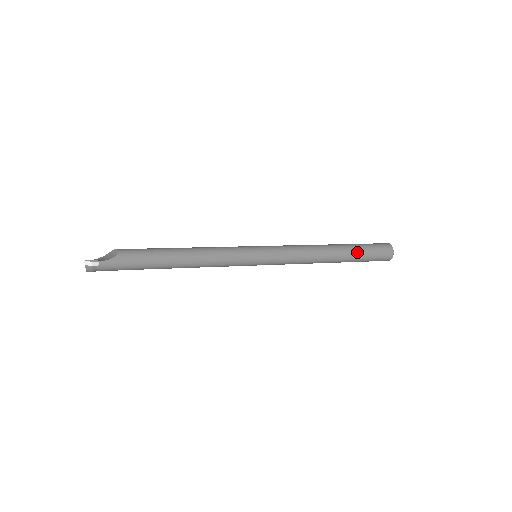
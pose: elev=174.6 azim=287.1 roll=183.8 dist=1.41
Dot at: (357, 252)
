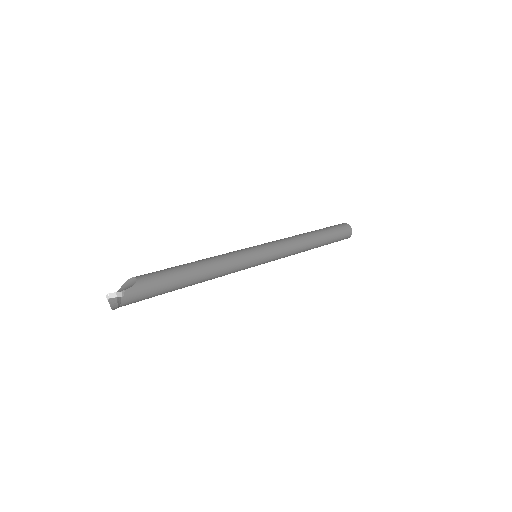
Dot at: (328, 233)
